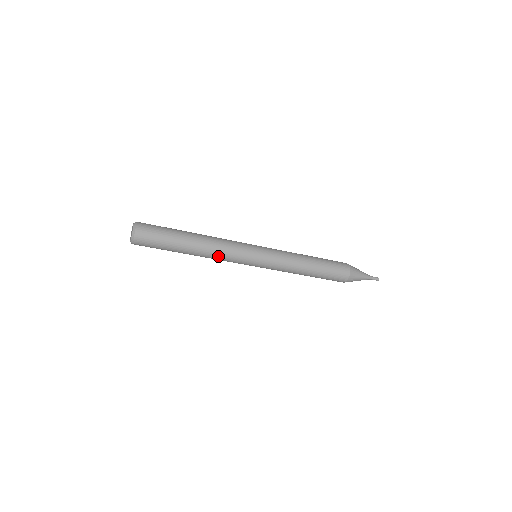
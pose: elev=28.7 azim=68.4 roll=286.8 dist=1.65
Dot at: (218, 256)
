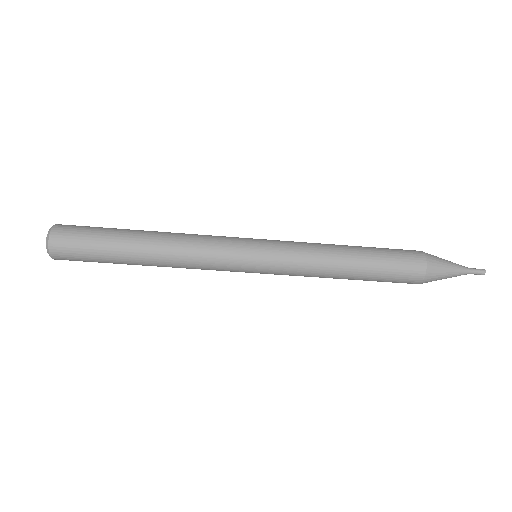
Dot at: (189, 268)
